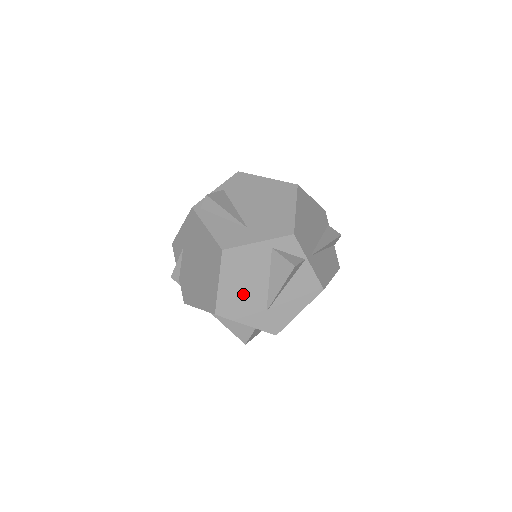
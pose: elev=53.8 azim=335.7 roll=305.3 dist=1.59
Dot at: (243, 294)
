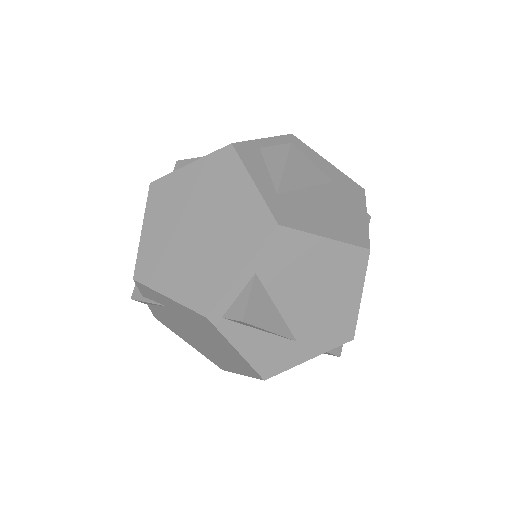
Dot at: occluded
